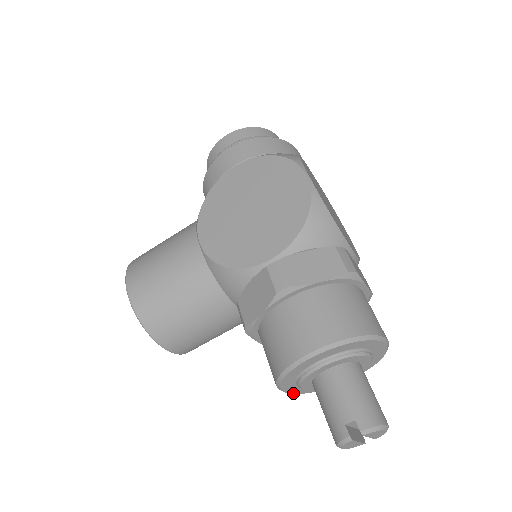
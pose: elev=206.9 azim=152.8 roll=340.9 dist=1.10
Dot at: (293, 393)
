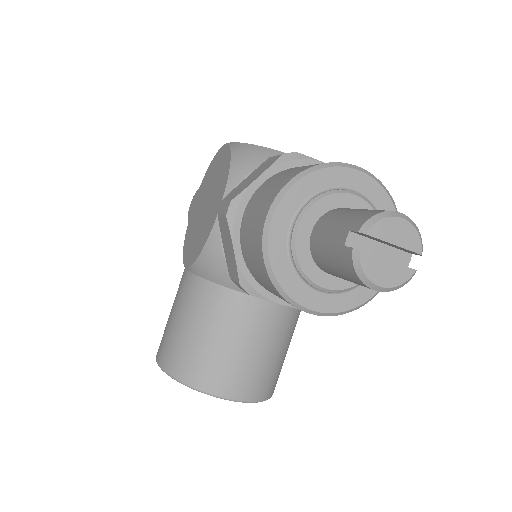
Dot at: (330, 312)
